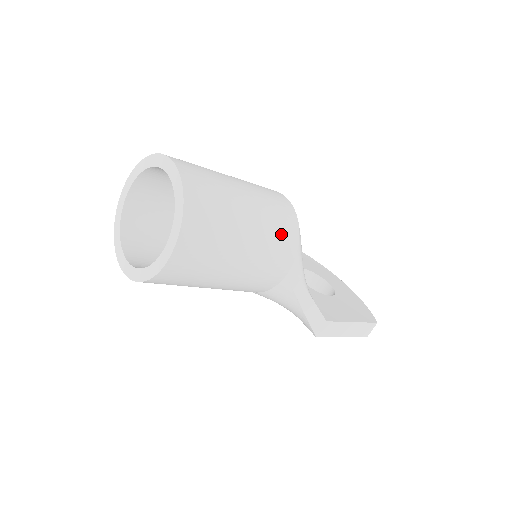
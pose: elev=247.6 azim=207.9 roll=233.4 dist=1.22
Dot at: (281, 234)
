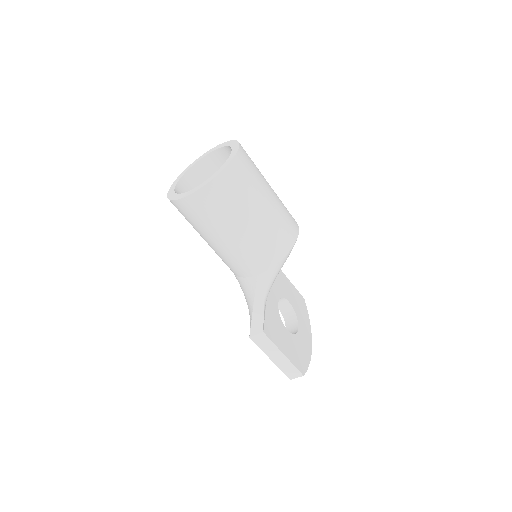
Dot at: (272, 244)
